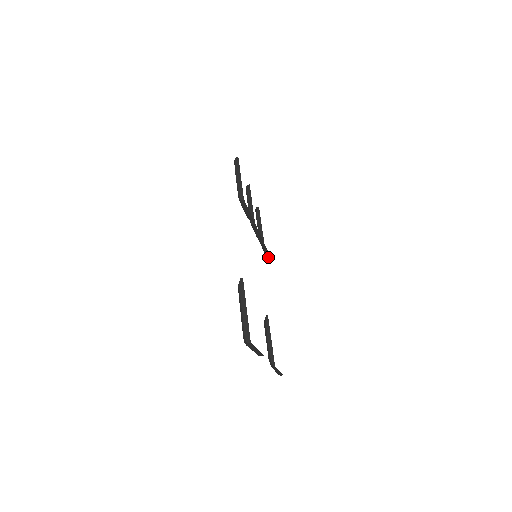
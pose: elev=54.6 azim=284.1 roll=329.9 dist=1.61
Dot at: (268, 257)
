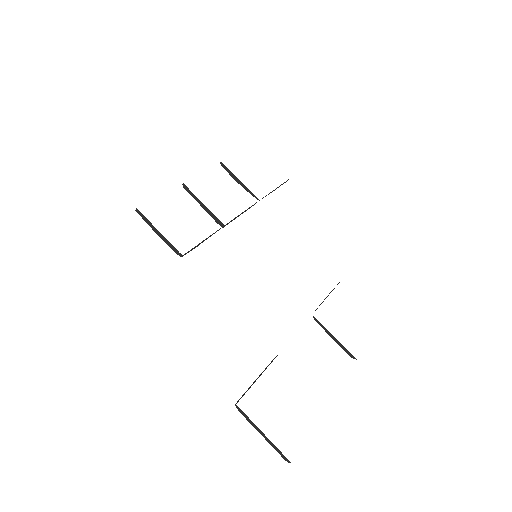
Dot at: (282, 184)
